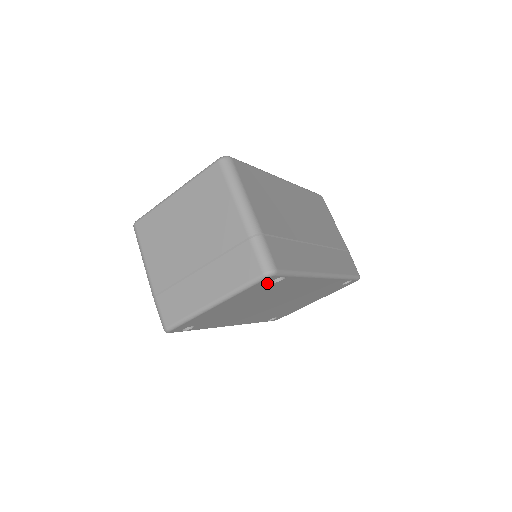
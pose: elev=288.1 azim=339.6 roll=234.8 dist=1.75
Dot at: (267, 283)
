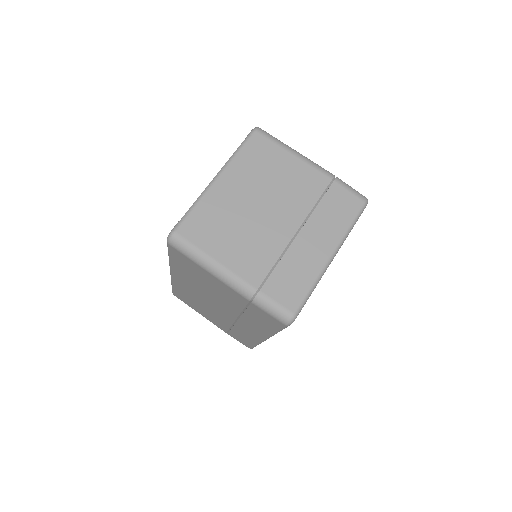
Dot at: occluded
